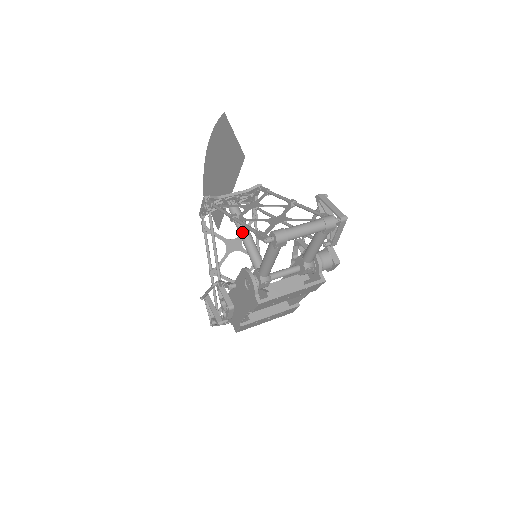
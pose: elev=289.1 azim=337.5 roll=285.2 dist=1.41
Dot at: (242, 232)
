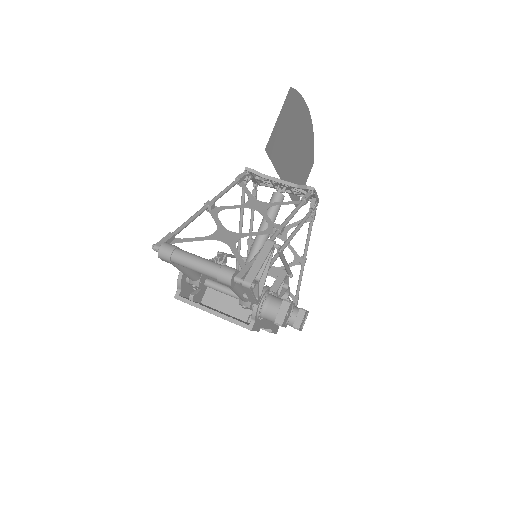
Dot at: (261, 224)
